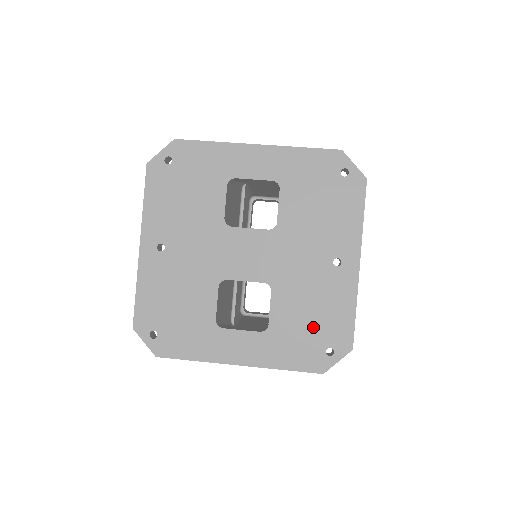
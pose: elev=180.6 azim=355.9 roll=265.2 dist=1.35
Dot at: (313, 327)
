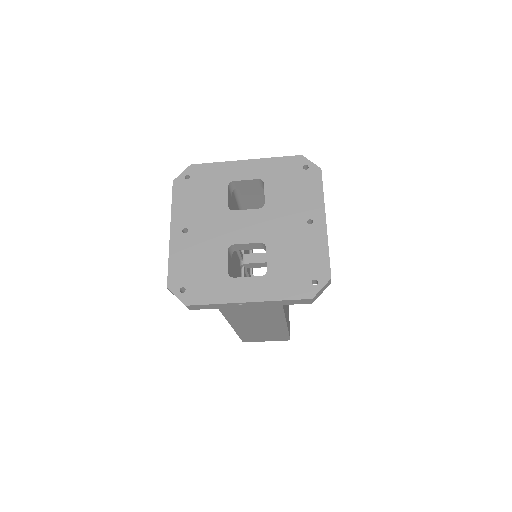
Dot at: (300, 267)
